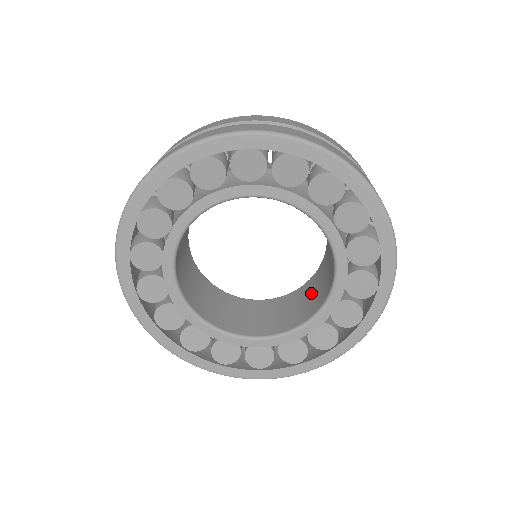
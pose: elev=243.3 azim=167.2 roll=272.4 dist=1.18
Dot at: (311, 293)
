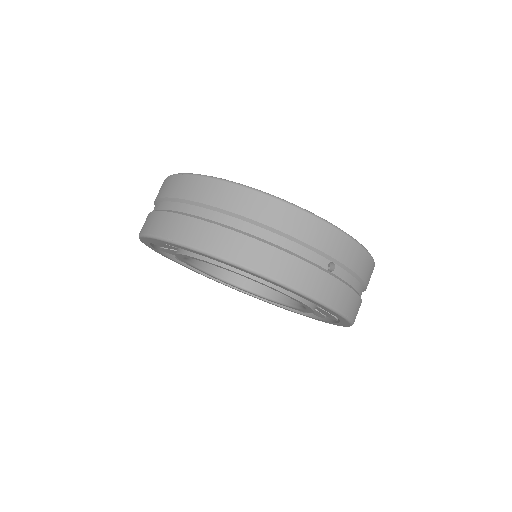
Dot at: occluded
